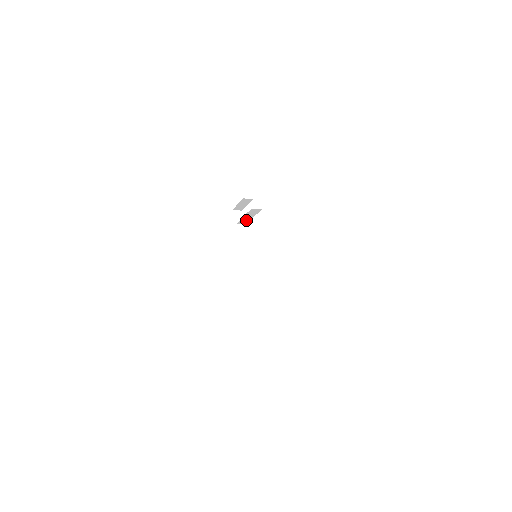
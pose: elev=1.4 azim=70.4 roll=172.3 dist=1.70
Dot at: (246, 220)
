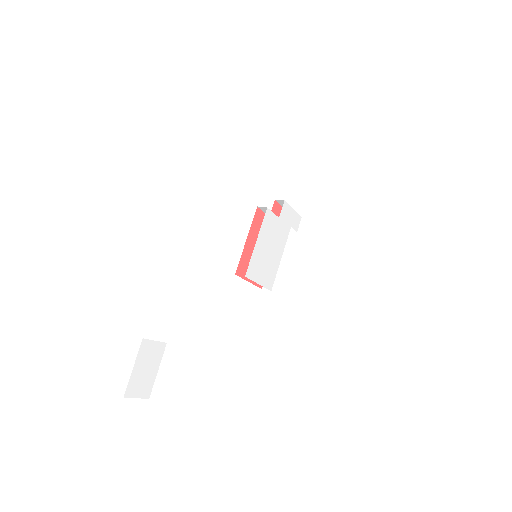
Dot at: occluded
